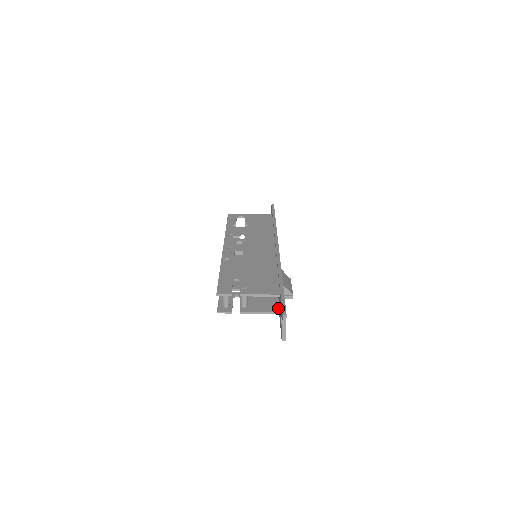
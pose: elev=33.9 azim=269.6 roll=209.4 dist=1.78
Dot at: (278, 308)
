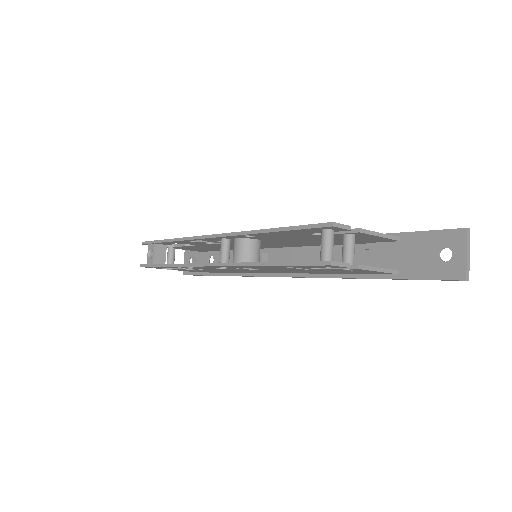
Dot at: occluded
